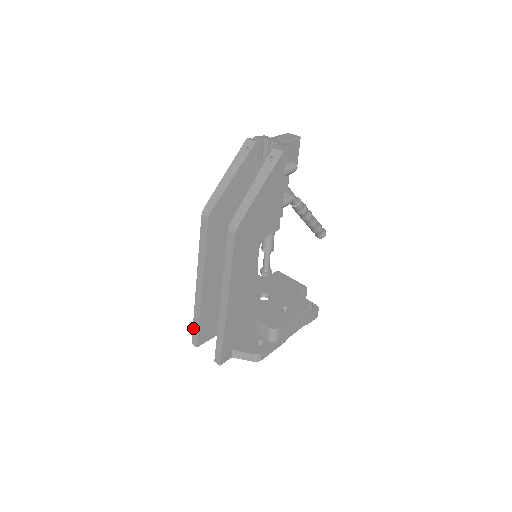
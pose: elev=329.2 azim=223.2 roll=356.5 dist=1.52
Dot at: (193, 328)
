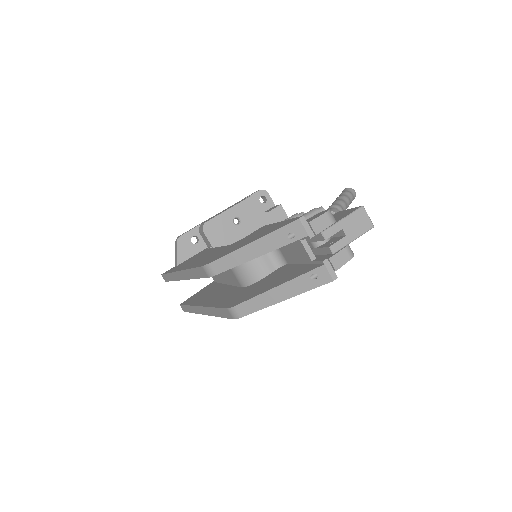
Dot at: (165, 274)
